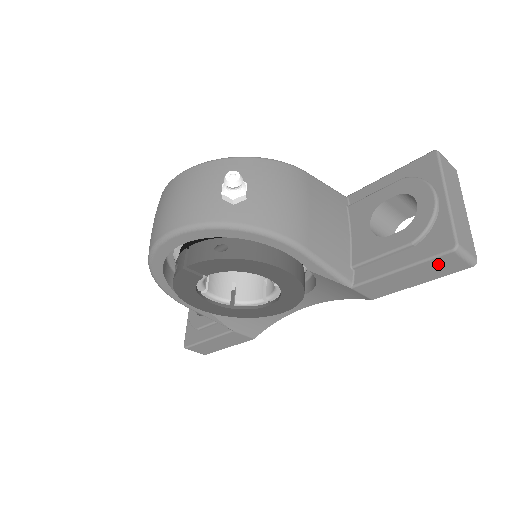
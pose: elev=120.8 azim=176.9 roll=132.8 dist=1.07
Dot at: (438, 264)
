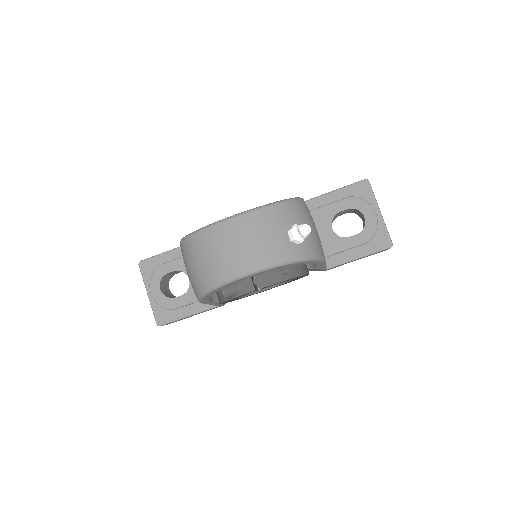
Dot at: occluded
